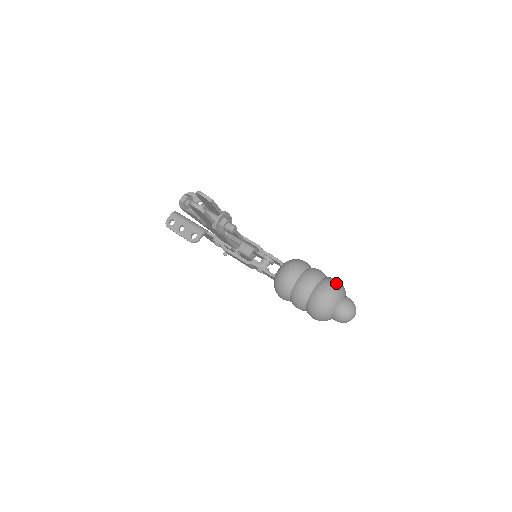
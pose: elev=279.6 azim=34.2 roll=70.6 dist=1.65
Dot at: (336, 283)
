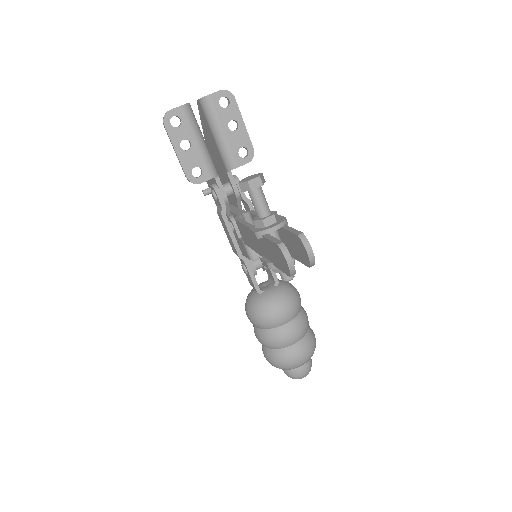
Dot at: (315, 346)
